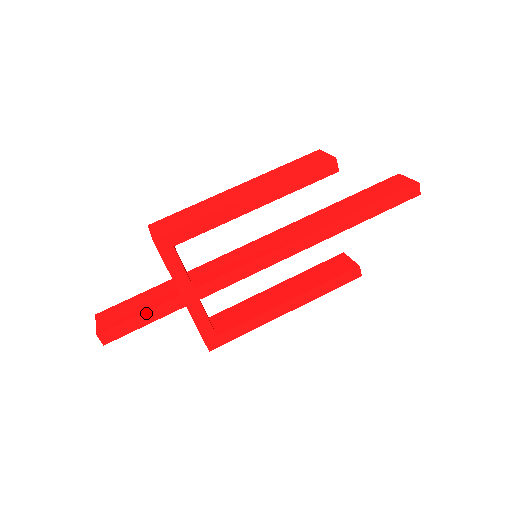
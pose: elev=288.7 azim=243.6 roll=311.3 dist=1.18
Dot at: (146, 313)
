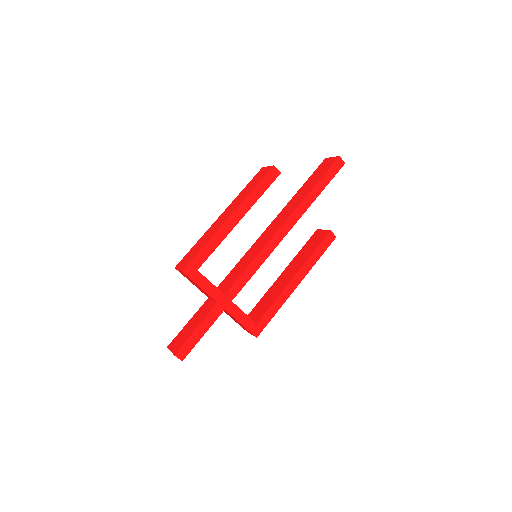
Dot at: (200, 326)
